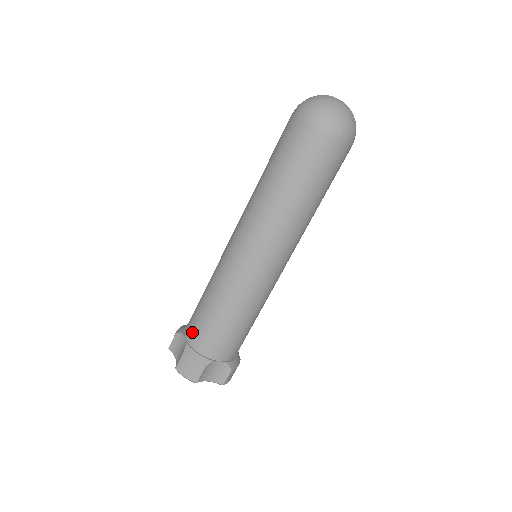
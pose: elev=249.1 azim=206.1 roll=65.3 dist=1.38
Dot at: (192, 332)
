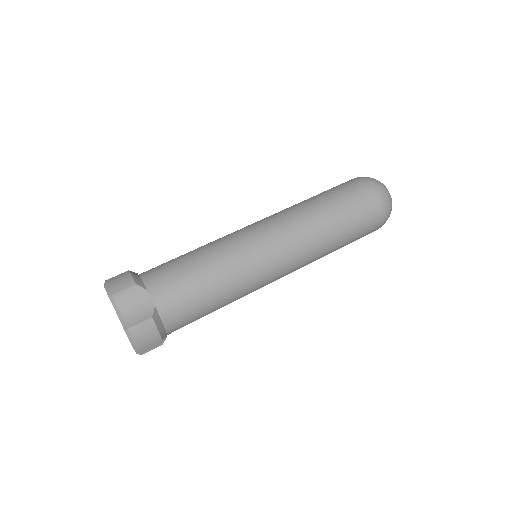
Dot at: occluded
